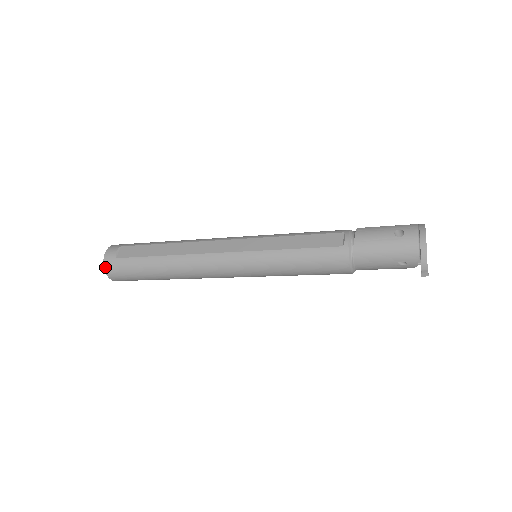
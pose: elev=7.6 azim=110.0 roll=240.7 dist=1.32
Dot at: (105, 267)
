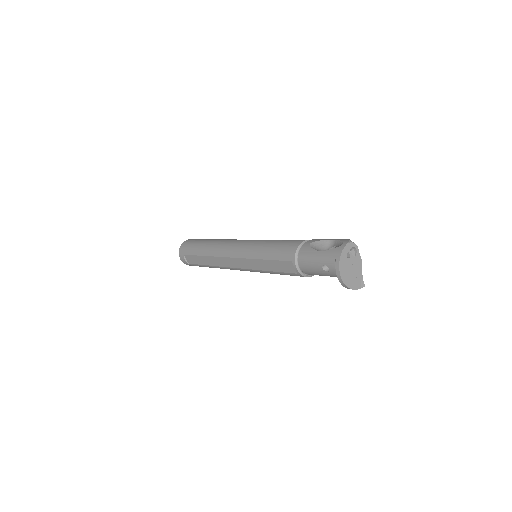
Dot at: (189, 265)
